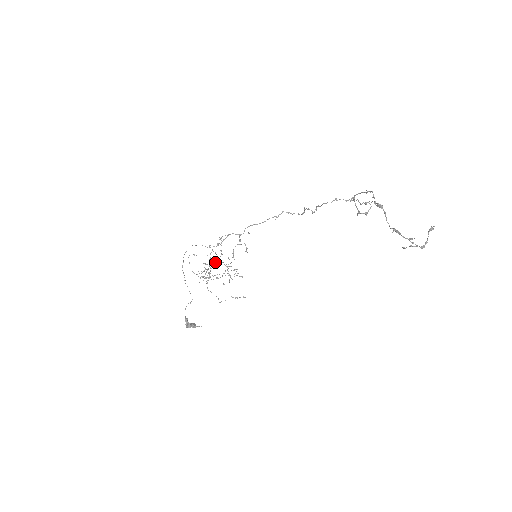
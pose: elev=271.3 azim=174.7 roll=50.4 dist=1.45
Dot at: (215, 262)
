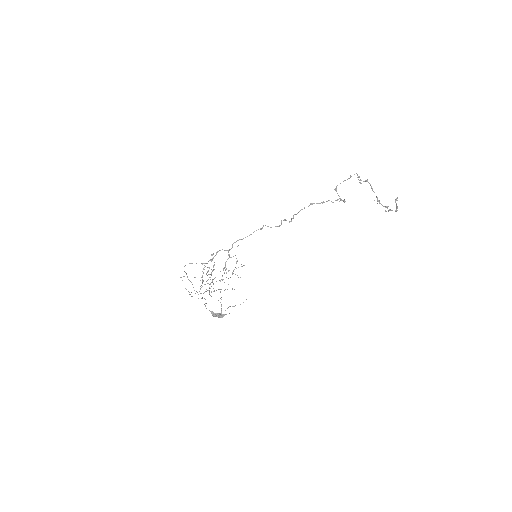
Dot at: (211, 275)
